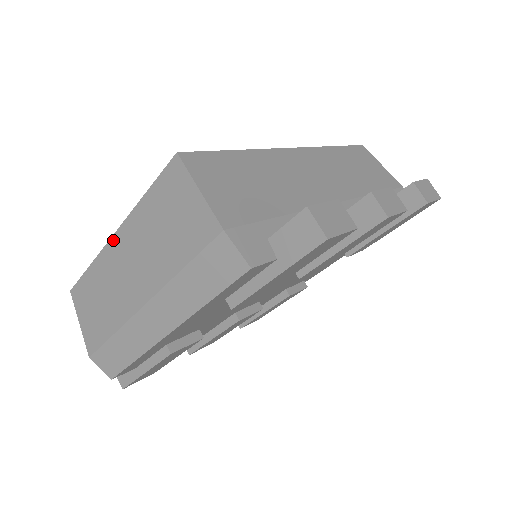
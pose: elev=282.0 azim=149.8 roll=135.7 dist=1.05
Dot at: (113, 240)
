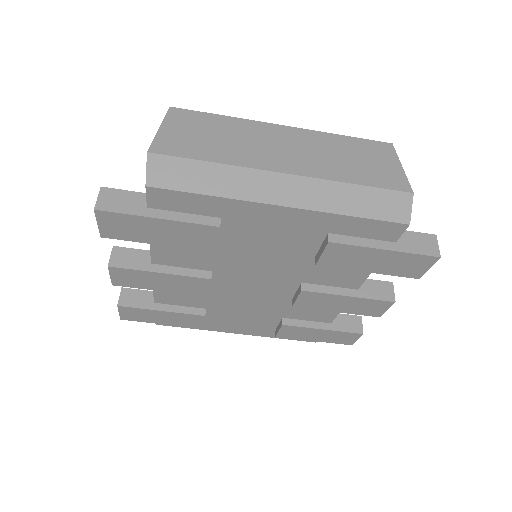
Dot at: (281, 127)
